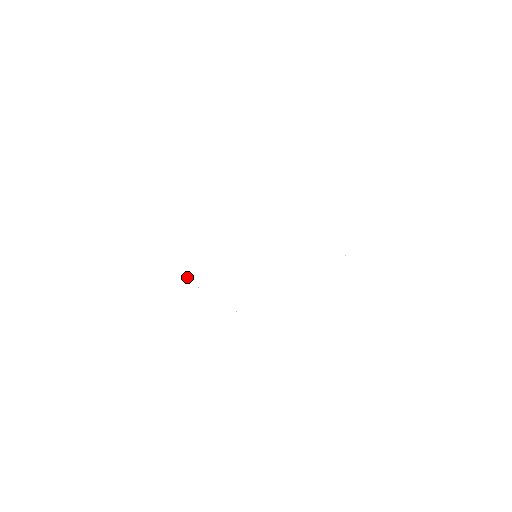
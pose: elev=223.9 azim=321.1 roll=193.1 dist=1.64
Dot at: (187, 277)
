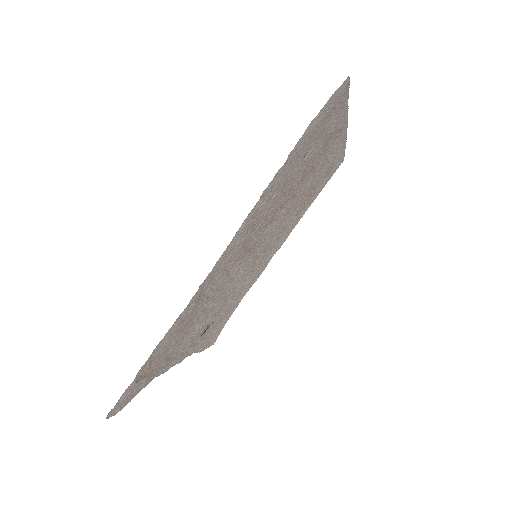
Dot at: (197, 351)
